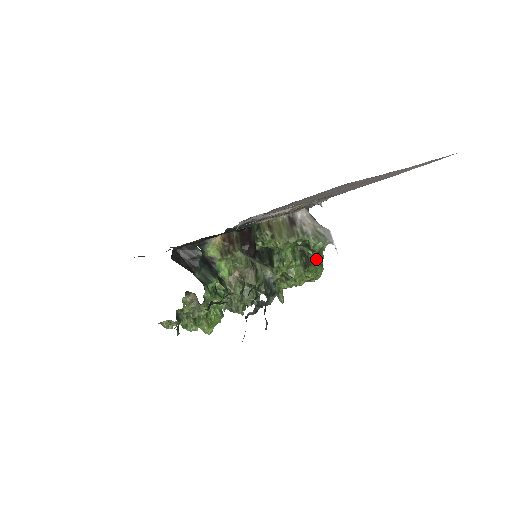
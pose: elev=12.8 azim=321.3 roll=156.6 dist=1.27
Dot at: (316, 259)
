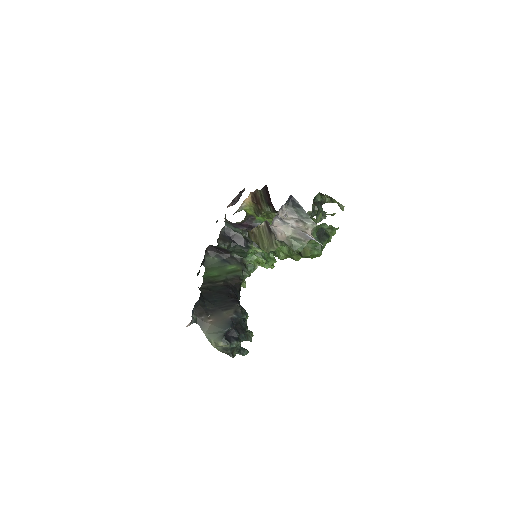
Dot at: (309, 247)
